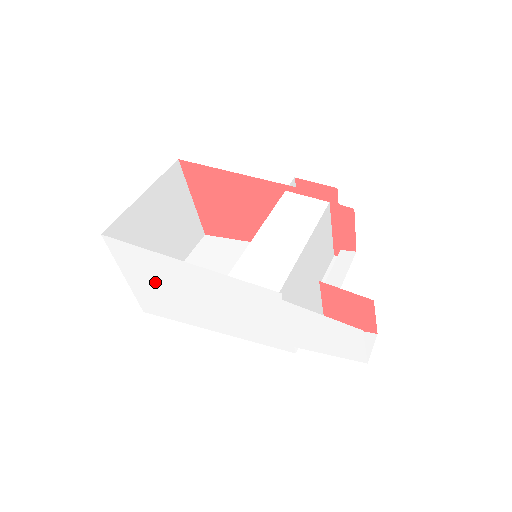
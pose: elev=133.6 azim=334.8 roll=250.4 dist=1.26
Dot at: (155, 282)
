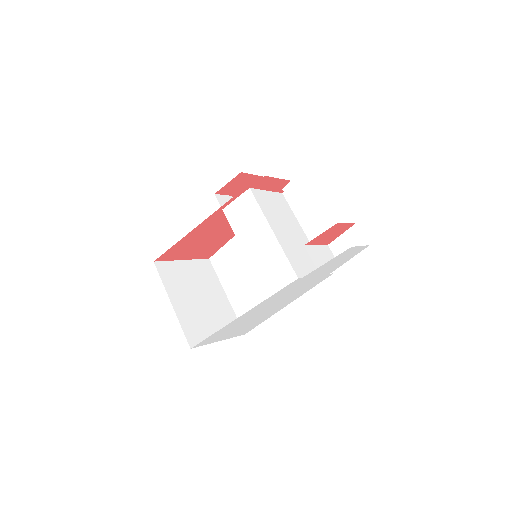
Dot at: (237, 328)
